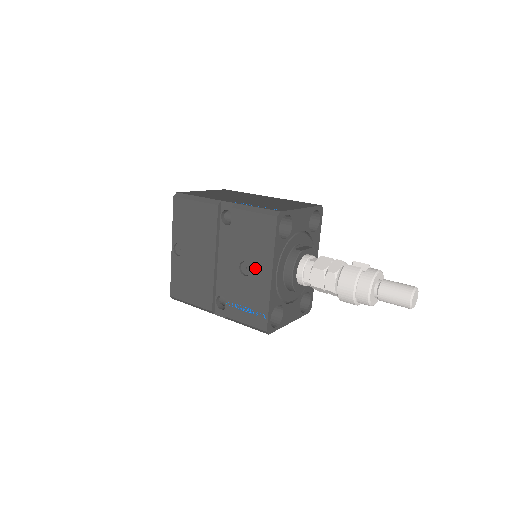
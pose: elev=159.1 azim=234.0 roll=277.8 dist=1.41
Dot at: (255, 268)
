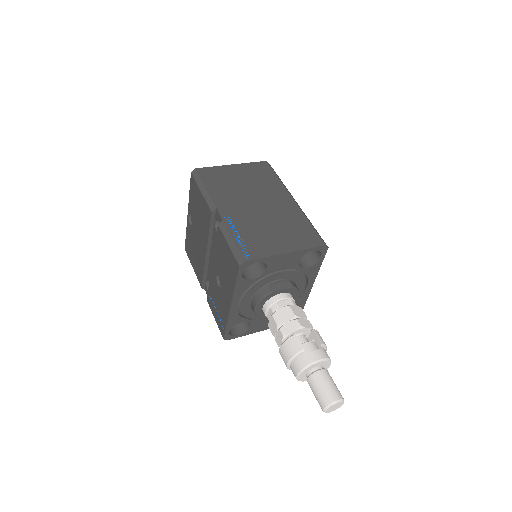
Dot at: (224, 288)
